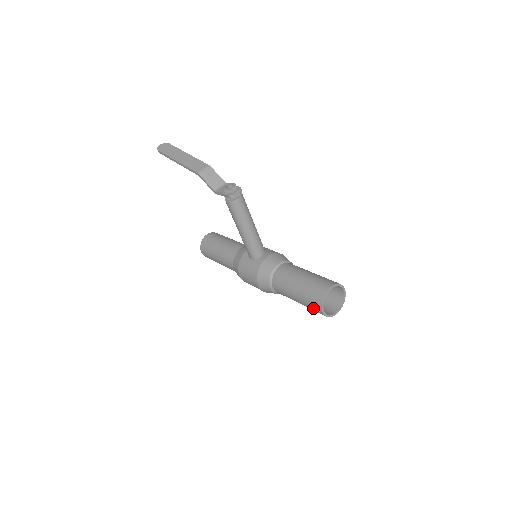
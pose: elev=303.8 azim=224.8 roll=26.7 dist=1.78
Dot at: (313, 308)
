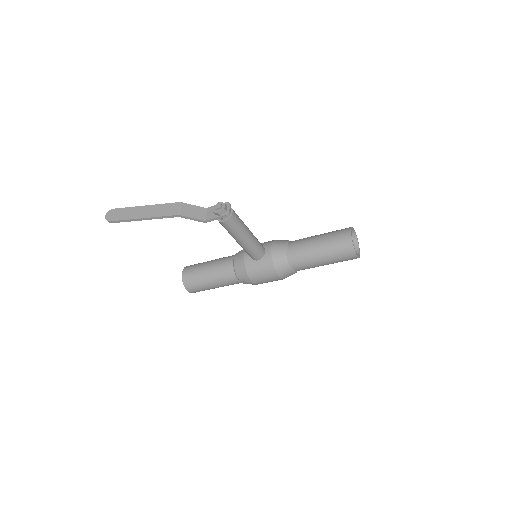
Dot at: (345, 259)
